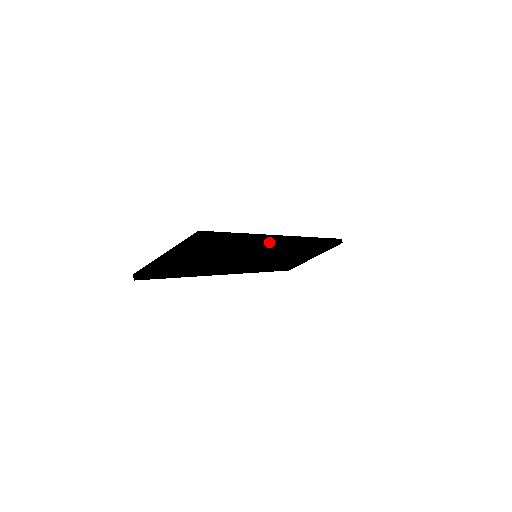
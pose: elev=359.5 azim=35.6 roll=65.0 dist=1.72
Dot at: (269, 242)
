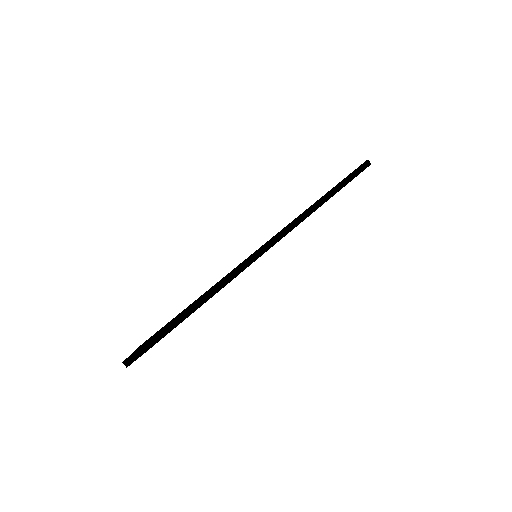
Dot at: occluded
